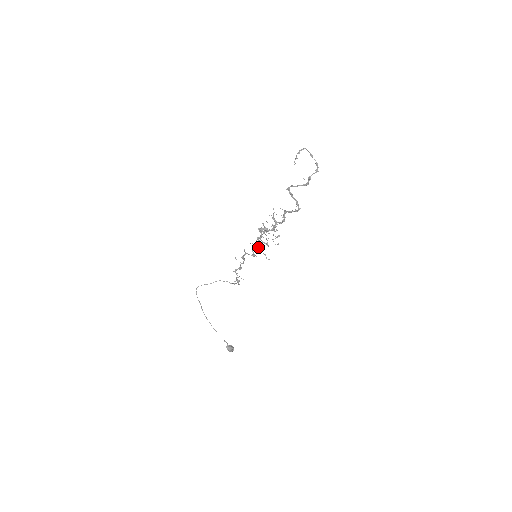
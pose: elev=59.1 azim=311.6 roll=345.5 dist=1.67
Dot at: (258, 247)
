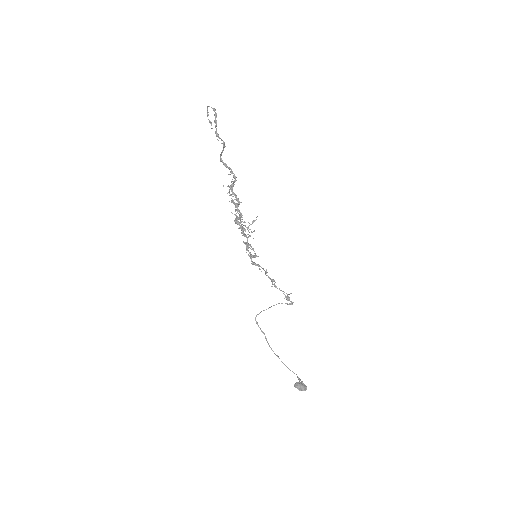
Dot at: (246, 243)
